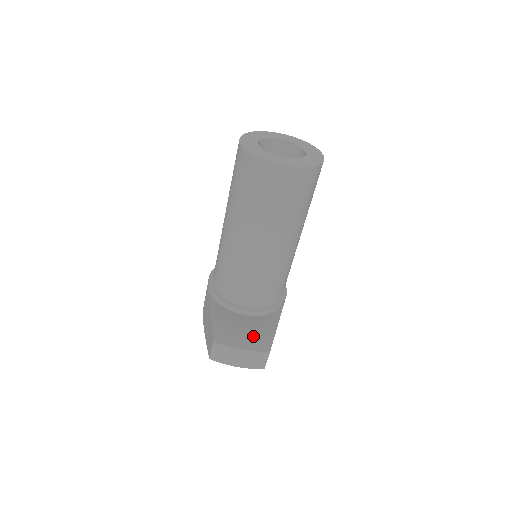
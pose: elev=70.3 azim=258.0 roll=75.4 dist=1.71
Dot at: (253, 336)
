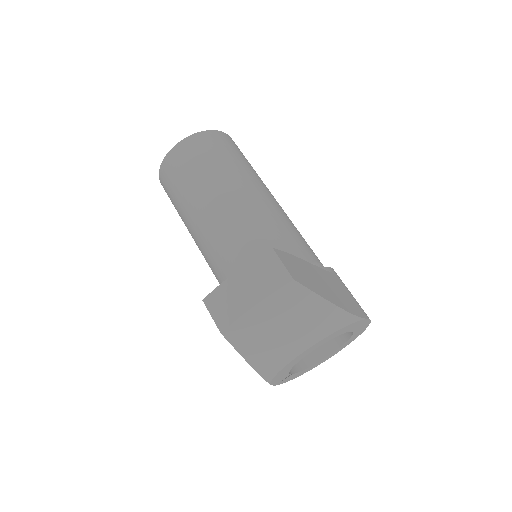
Dot at: occluded
